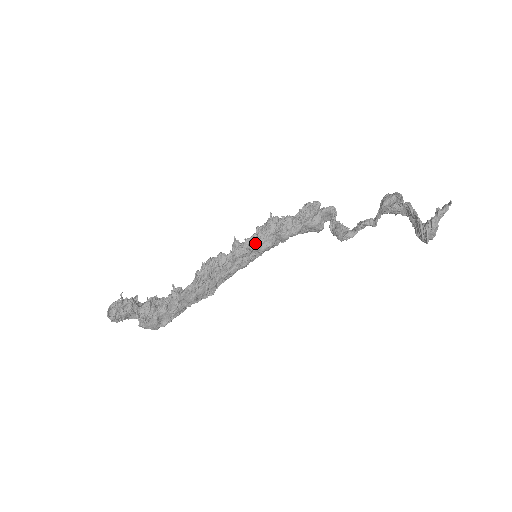
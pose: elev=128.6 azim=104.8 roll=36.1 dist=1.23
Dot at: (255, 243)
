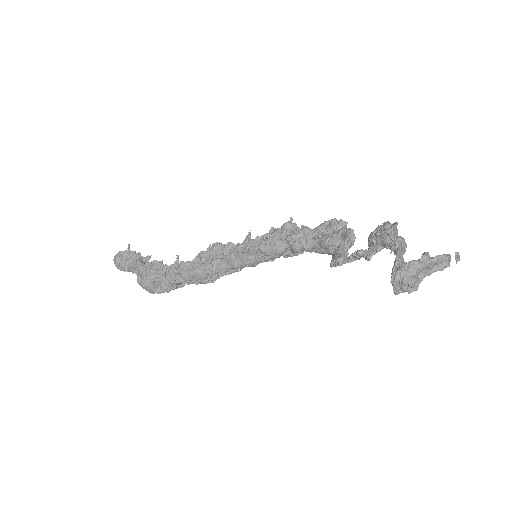
Dot at: (262, 243)
